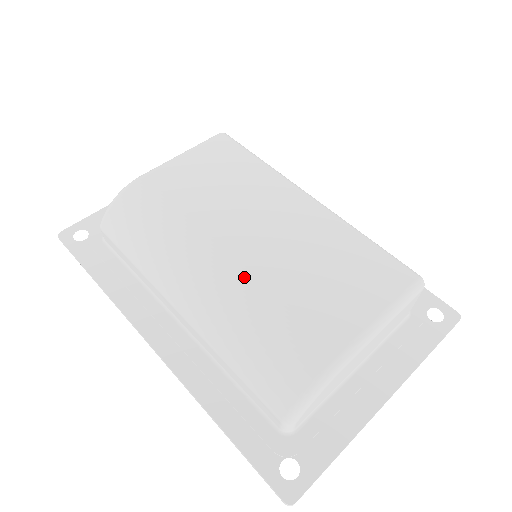
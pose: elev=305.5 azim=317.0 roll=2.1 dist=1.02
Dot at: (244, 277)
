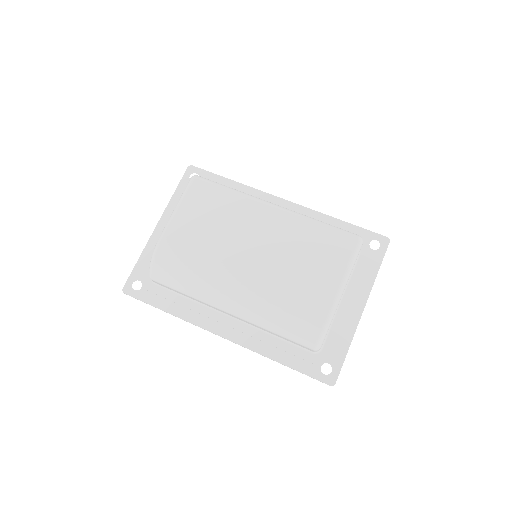
Dot at: (260, 282)
